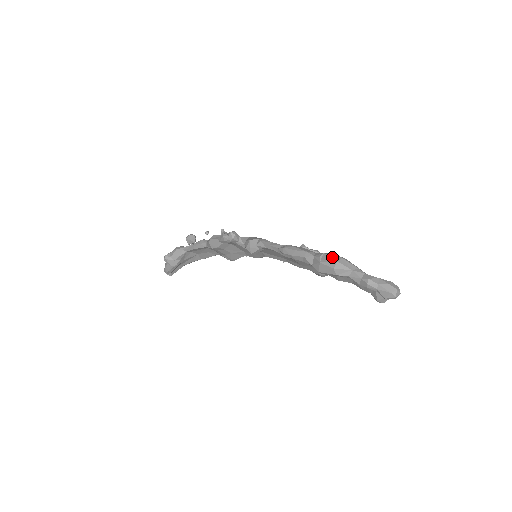
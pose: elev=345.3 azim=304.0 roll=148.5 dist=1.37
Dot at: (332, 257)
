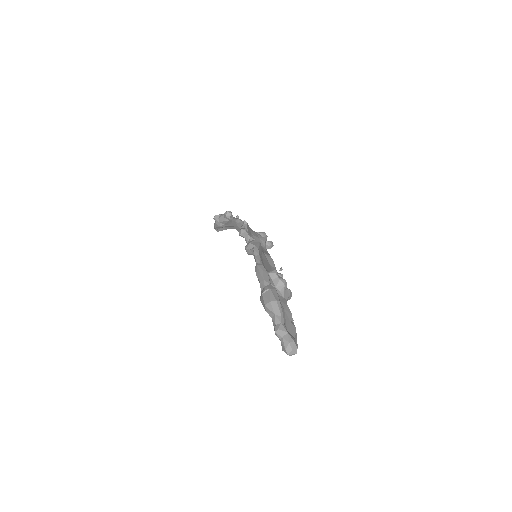
Dot at: (271, 296)
